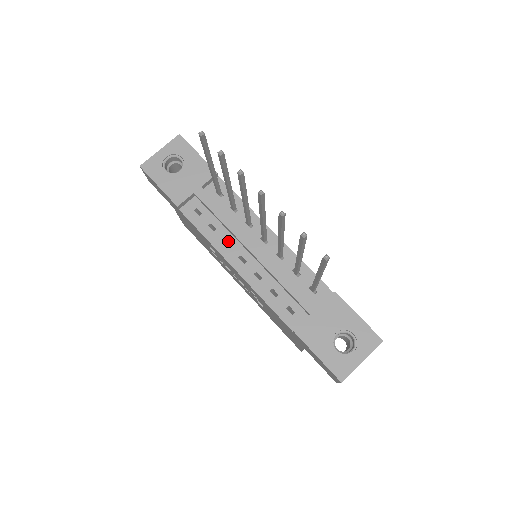
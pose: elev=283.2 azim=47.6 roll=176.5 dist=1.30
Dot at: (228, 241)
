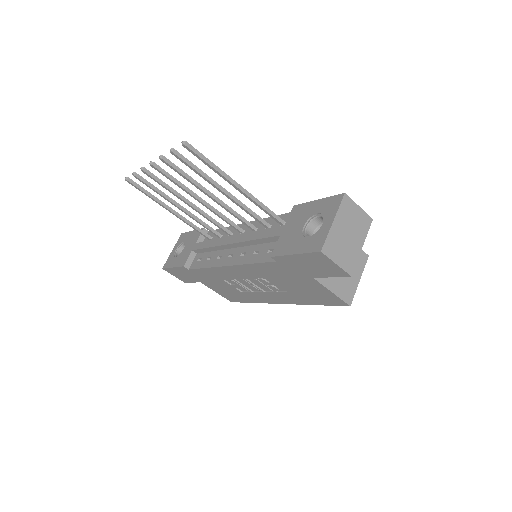
Dot at: (220, 256)
